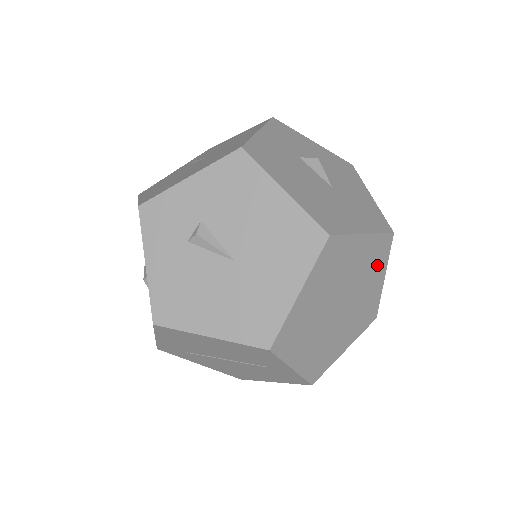
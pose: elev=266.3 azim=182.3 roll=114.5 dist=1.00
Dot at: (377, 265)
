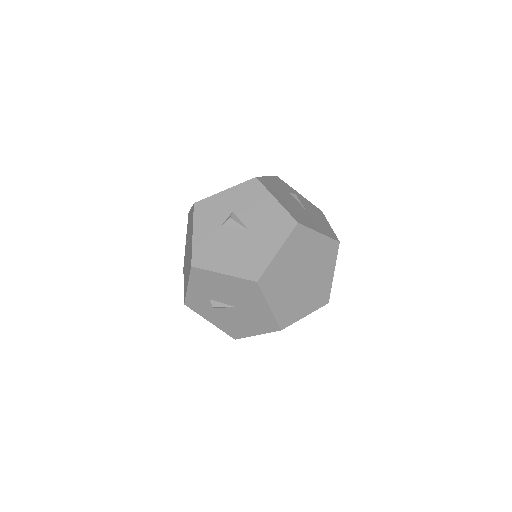
Dot at: (305, 240)
